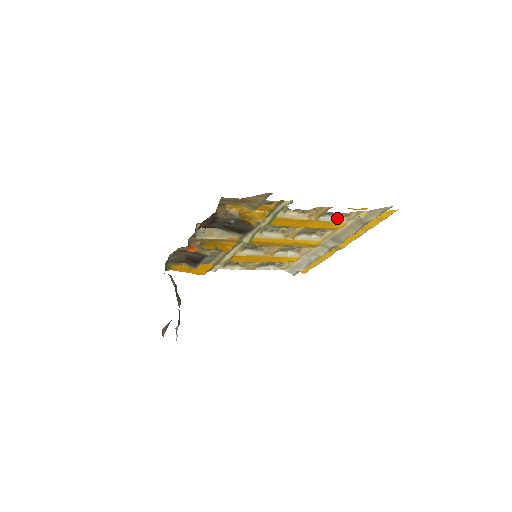
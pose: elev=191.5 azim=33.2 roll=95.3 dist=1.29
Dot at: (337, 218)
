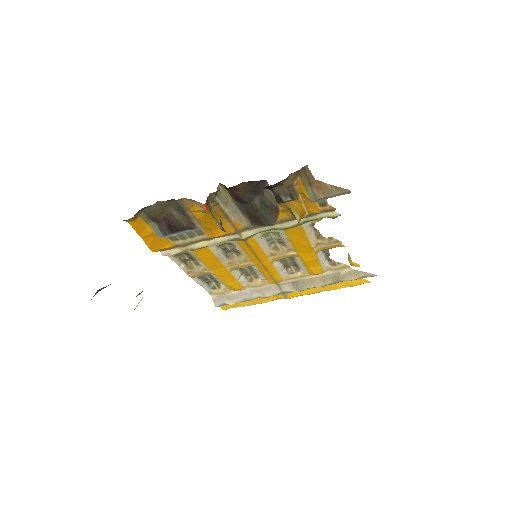
Dot at: (325, 262)
